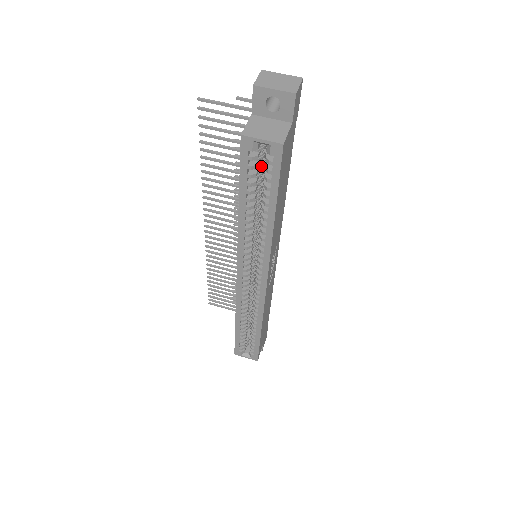
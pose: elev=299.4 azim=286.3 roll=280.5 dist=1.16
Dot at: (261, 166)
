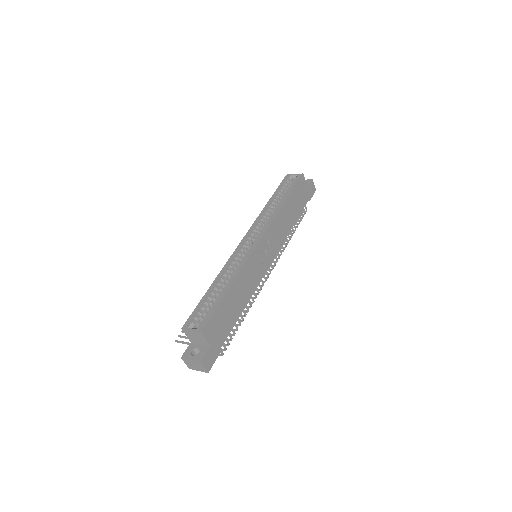
Dot at: occluded
